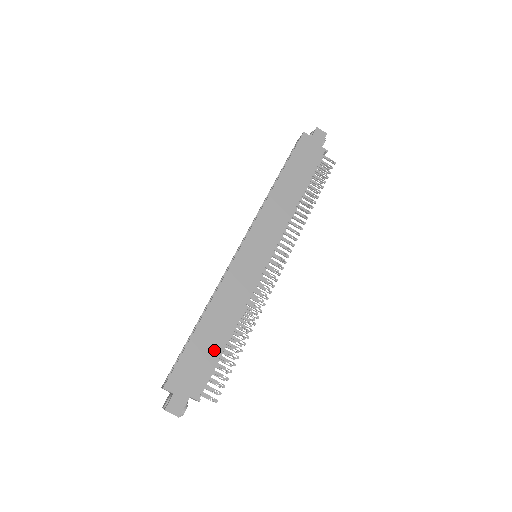
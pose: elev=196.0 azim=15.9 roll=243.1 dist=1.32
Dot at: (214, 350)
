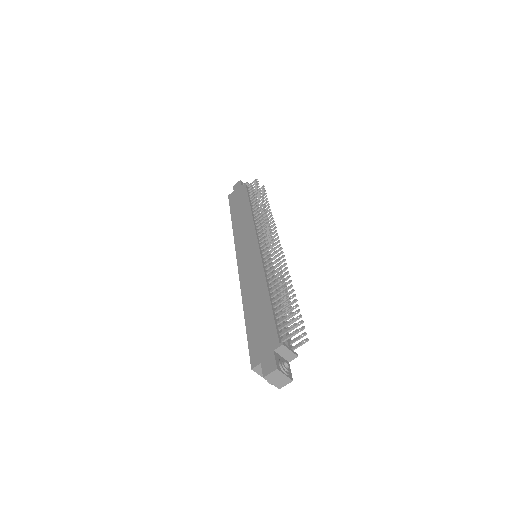
Dot at: (266, 313)
